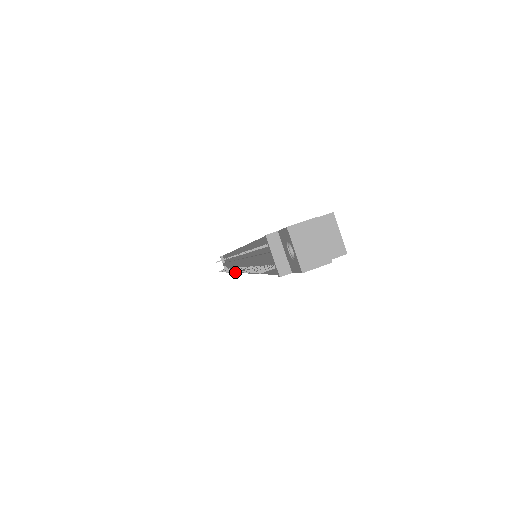
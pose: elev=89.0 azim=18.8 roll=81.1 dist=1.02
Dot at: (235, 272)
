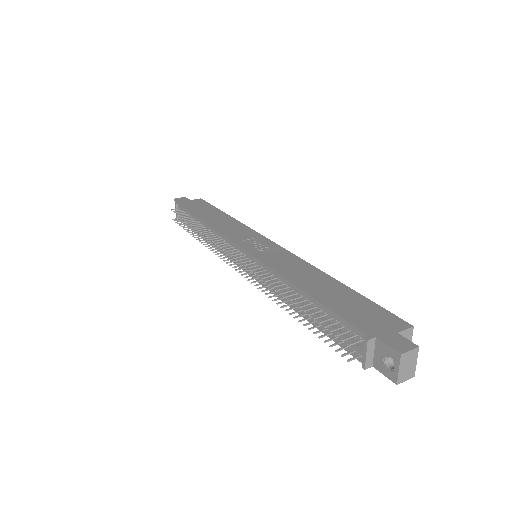
Dot at: occluded
